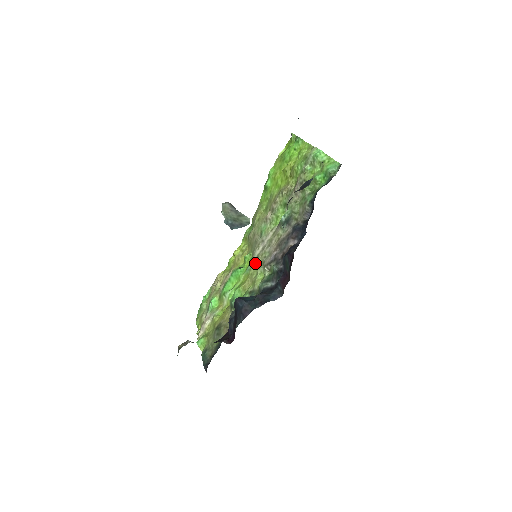
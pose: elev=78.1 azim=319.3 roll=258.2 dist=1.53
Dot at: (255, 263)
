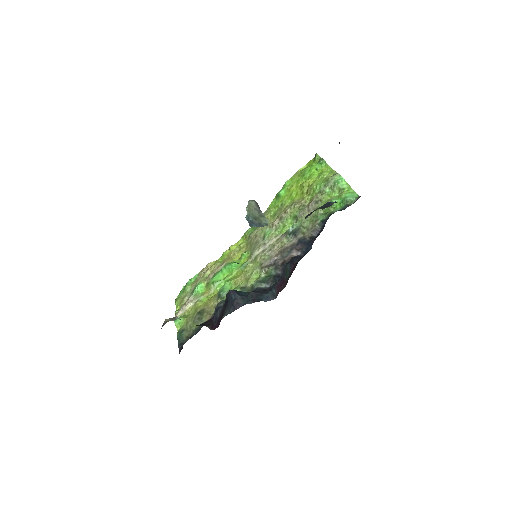
Dot at: (252, 262)
